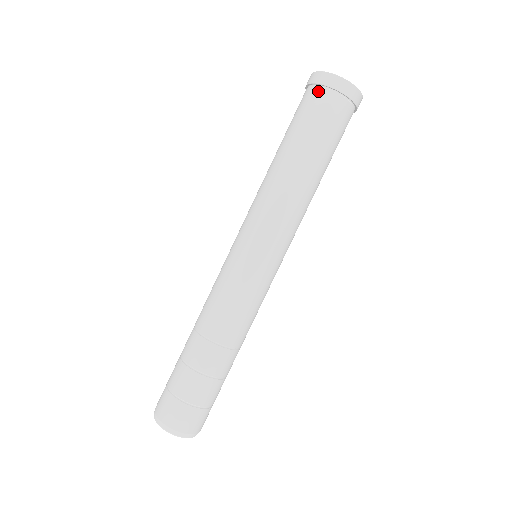
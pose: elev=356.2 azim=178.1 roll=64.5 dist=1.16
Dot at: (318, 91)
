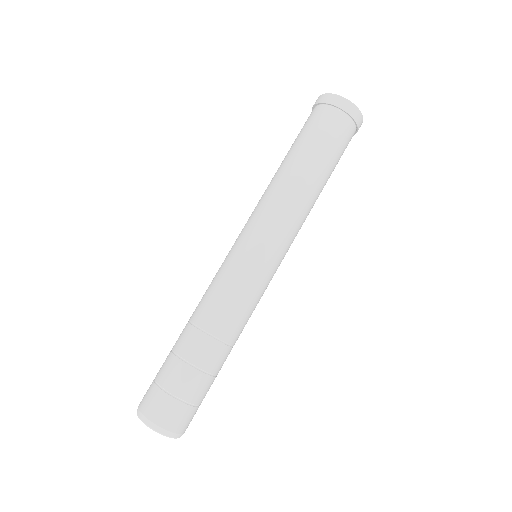
Dot at: (315, 109)
